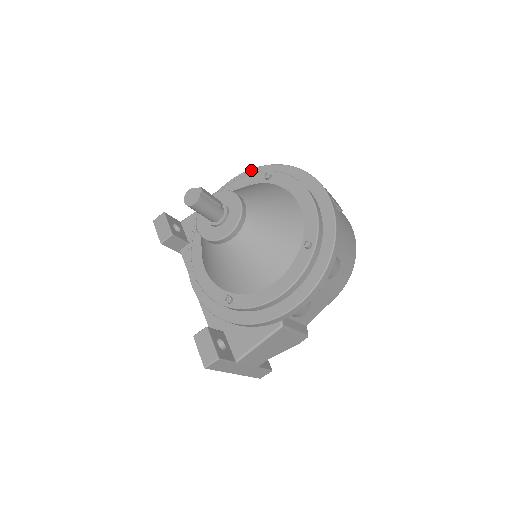
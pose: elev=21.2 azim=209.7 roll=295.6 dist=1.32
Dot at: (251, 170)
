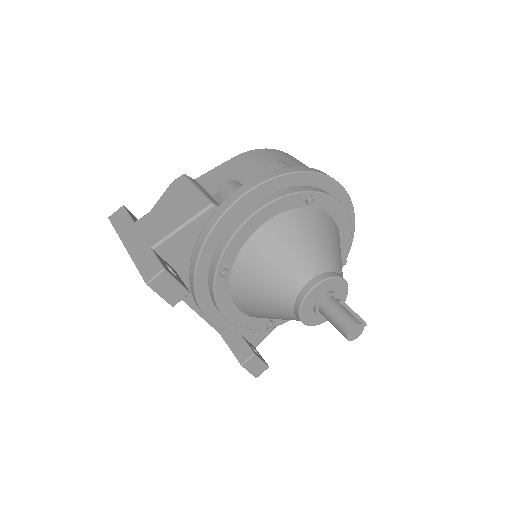
Dot at: (274, 180)
